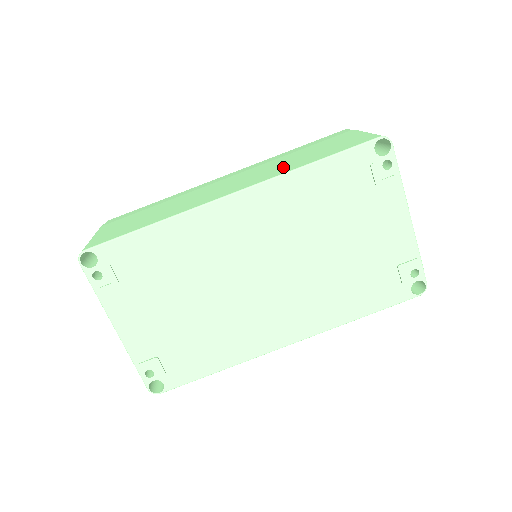
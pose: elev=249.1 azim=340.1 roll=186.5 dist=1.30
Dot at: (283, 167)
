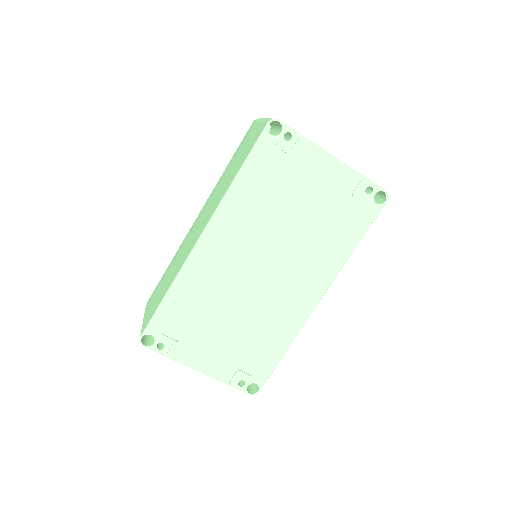
Dot at: (223, 190)
